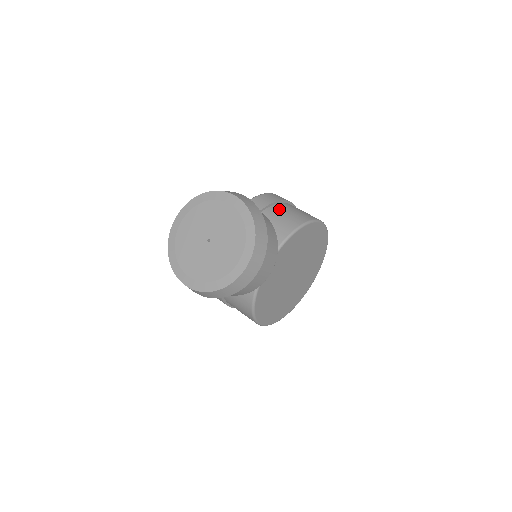
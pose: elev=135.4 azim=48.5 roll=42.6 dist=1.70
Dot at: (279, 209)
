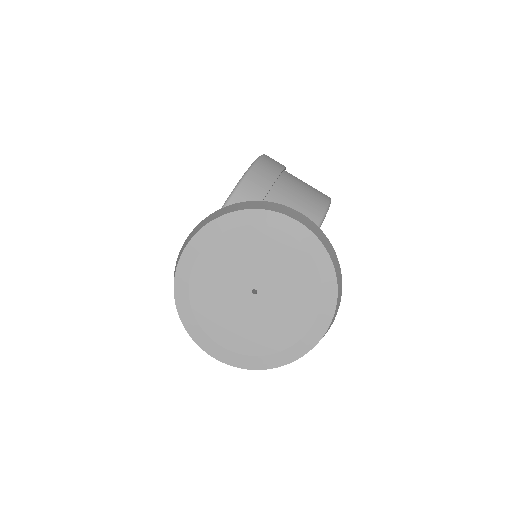
Dot at: (287, 189)
